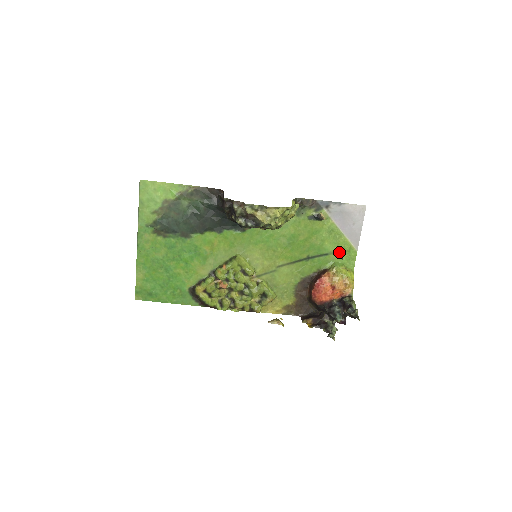
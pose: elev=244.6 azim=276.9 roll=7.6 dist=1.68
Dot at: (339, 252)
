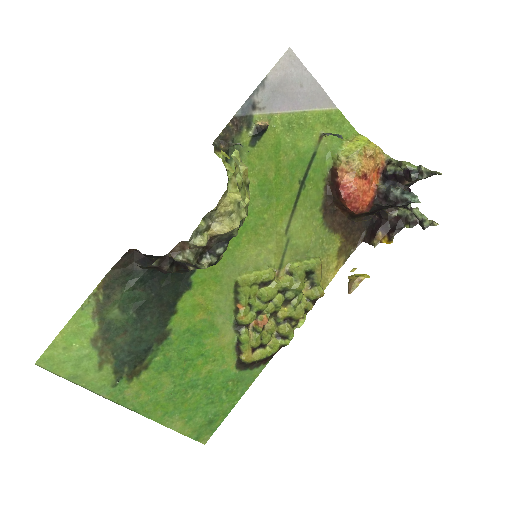
Dot at: (323, 135)
